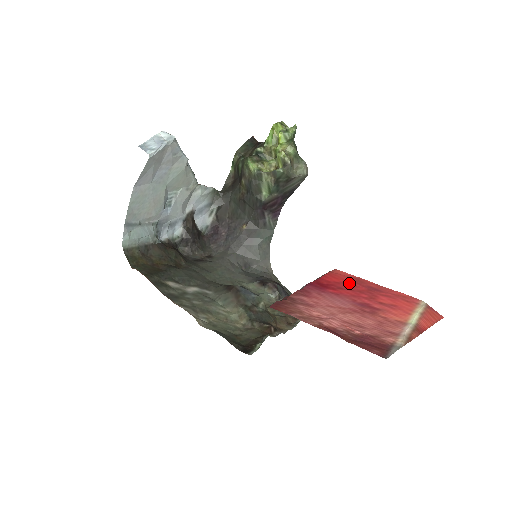
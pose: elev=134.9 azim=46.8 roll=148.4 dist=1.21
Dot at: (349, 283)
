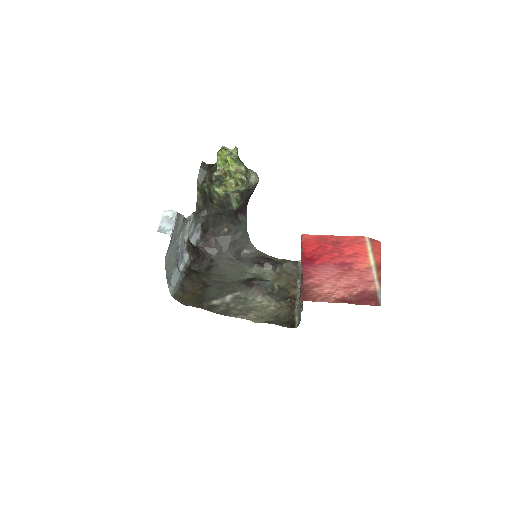
Dot at: (320, 246)
